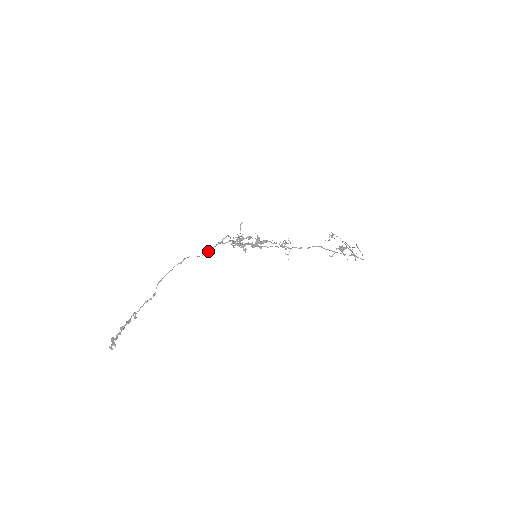
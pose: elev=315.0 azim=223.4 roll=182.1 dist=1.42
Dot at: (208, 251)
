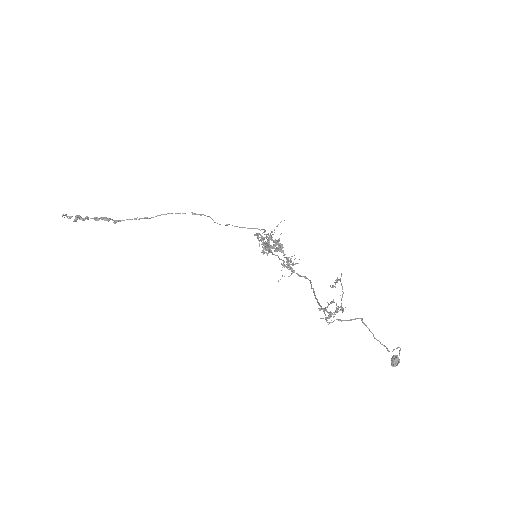
Dot at: (227, 224)
